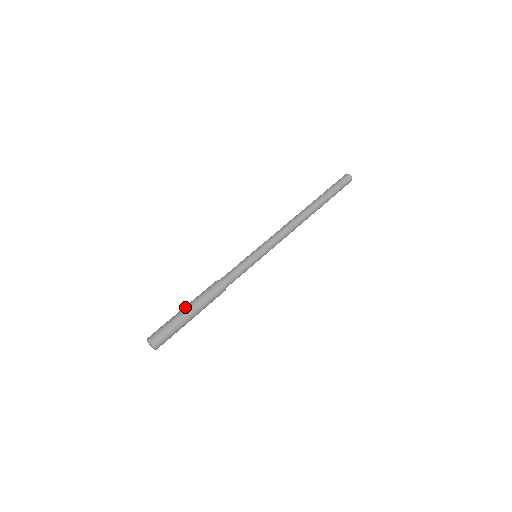
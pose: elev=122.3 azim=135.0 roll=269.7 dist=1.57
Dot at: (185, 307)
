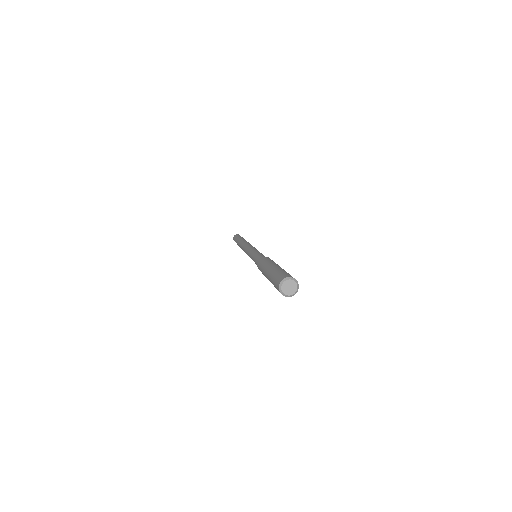
Dot at: (270, 266)
